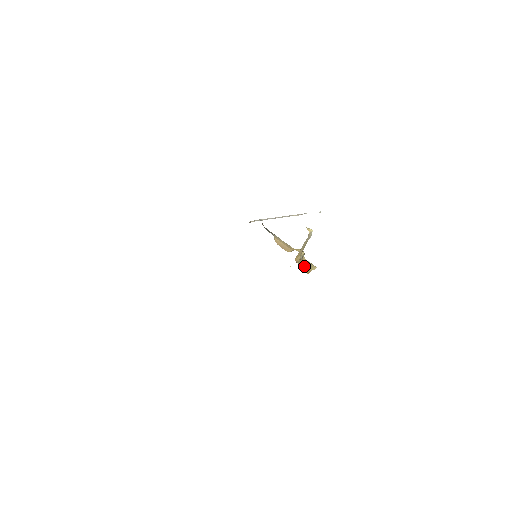
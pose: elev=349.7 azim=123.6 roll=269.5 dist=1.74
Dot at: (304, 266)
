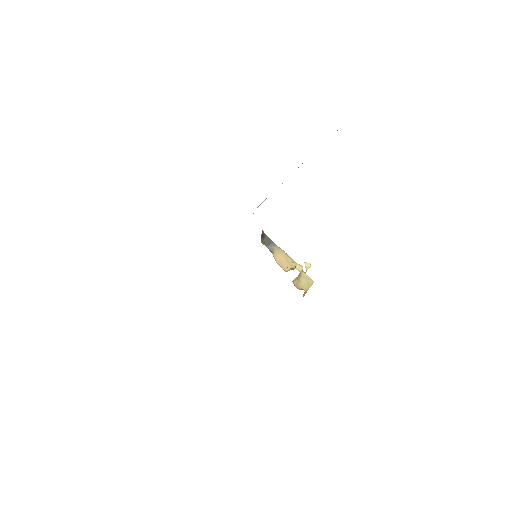
Dot at: (301, 287)
